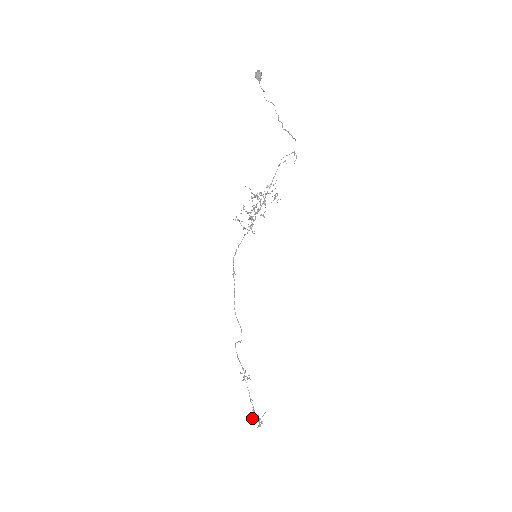
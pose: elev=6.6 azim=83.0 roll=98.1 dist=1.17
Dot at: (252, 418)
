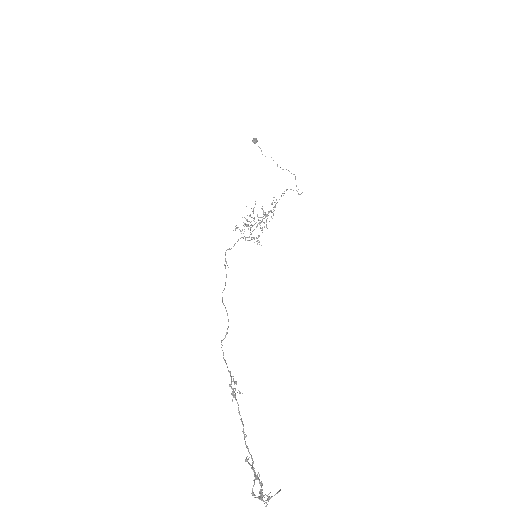
Dot at: (252, 490)
